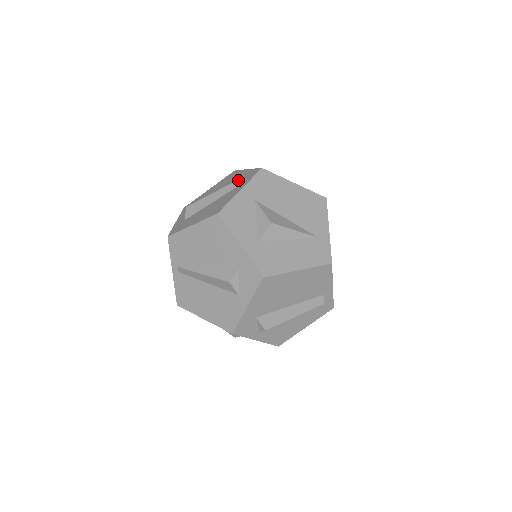
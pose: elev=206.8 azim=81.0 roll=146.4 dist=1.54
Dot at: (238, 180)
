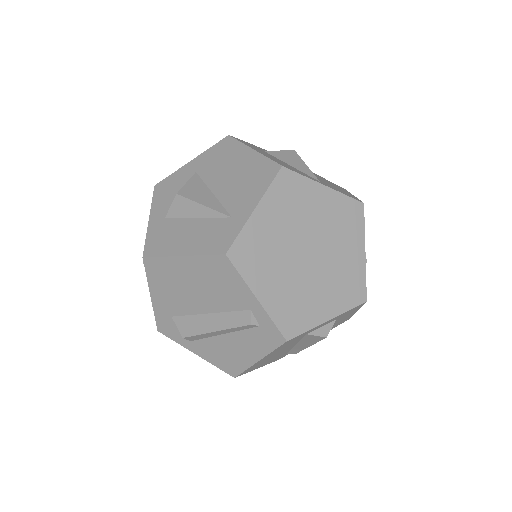
Dot at: occluded
